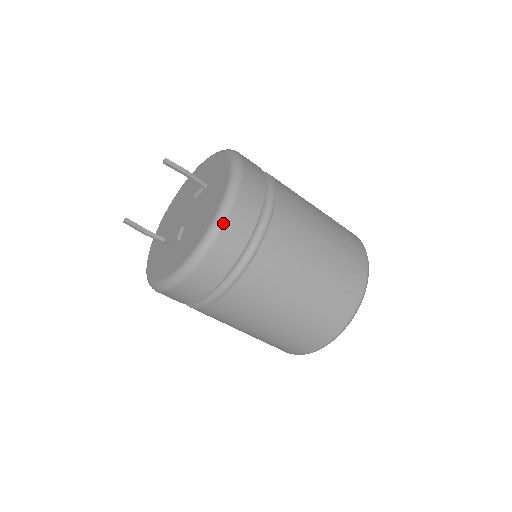
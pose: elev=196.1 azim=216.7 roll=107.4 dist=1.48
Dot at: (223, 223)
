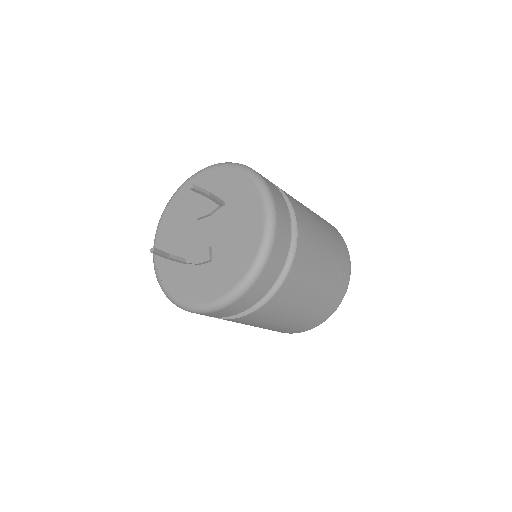
Dot at: (272, 245)
